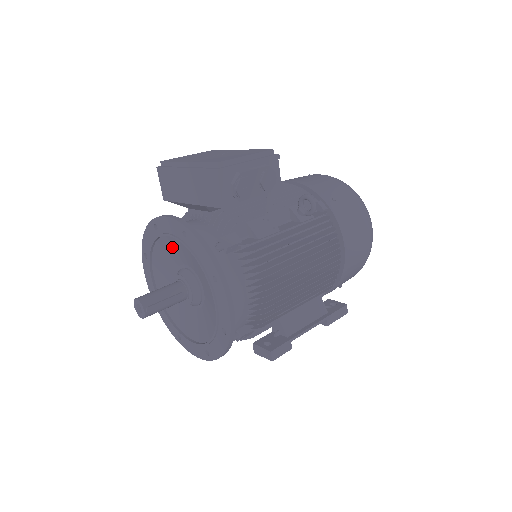
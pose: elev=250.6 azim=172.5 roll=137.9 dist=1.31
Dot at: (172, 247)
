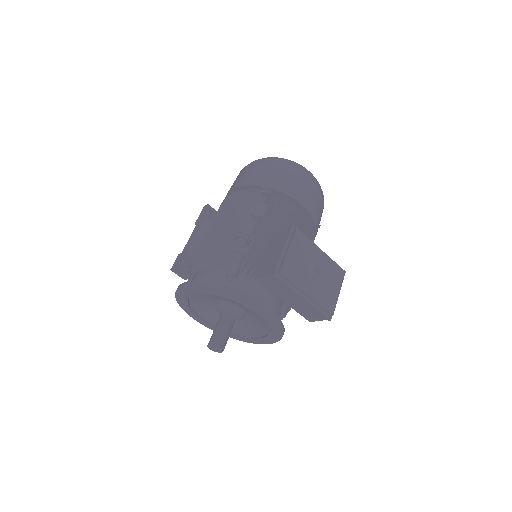
Dot at: occluded
